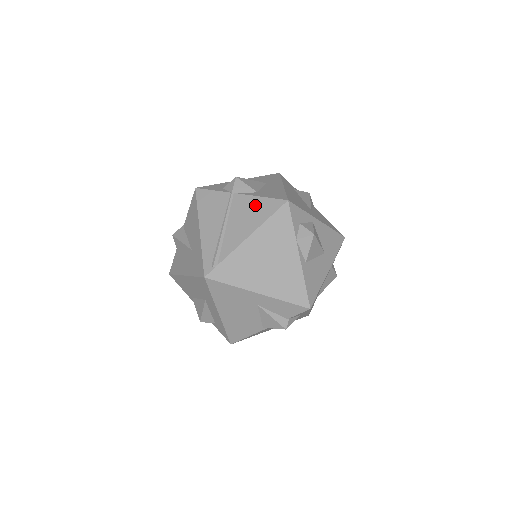
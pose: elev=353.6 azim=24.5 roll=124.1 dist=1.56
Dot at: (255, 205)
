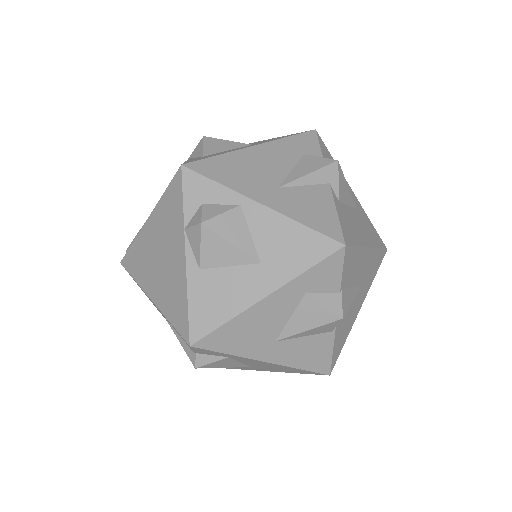
Dot at: occluded
